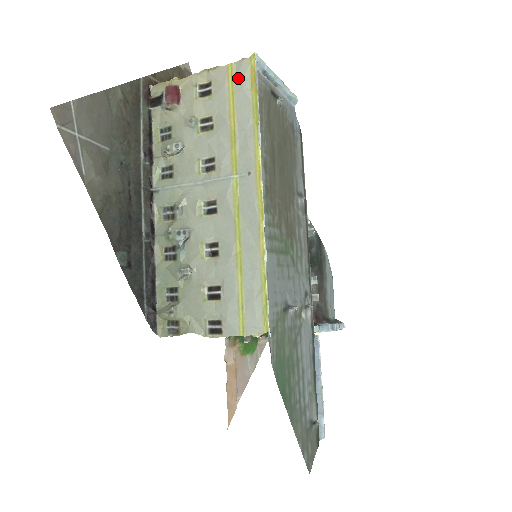
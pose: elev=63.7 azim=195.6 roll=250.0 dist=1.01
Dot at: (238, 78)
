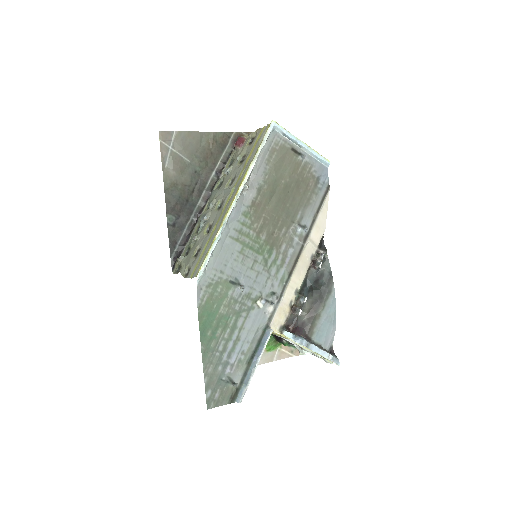
Dot at: (262, 134)
